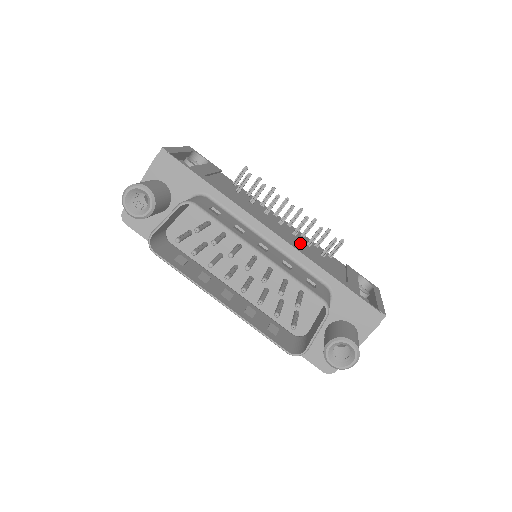
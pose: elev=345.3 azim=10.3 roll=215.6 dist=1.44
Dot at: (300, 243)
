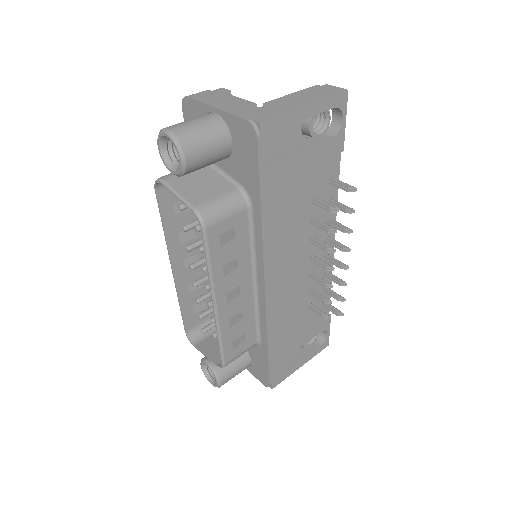
Dot at: (298, 291)
